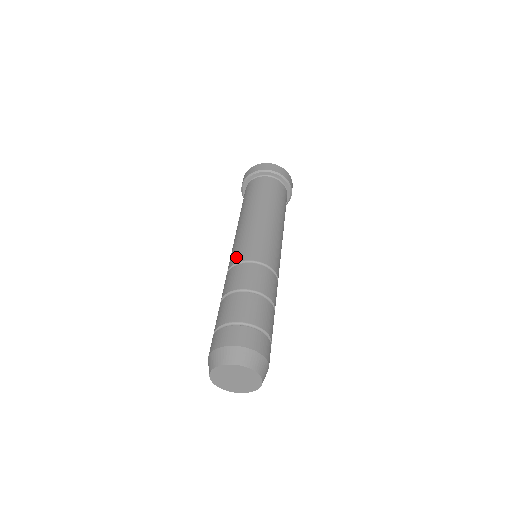
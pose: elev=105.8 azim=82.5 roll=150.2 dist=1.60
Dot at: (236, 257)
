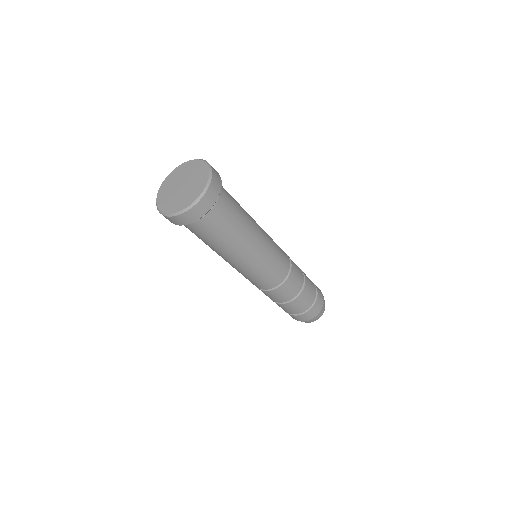
Dot at: (258, 287)
